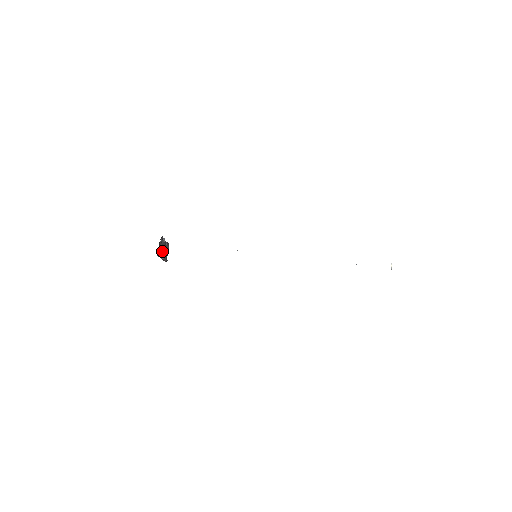
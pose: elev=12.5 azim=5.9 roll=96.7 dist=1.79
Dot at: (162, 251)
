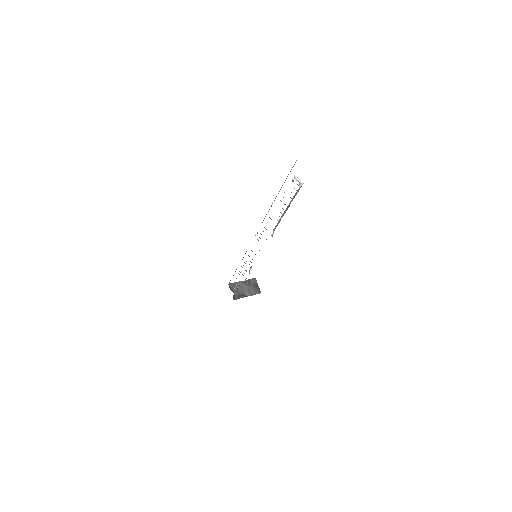
Dot at: (244, 291)
